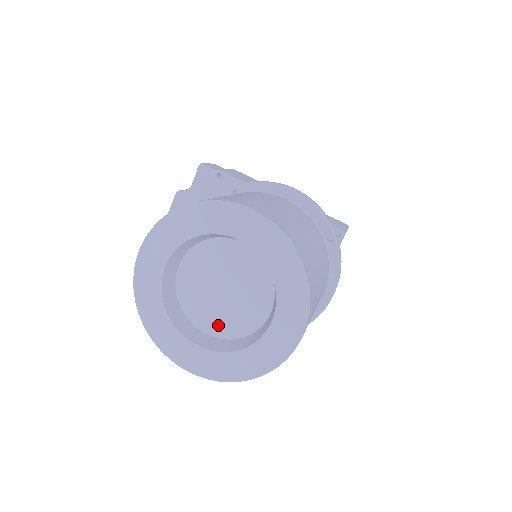
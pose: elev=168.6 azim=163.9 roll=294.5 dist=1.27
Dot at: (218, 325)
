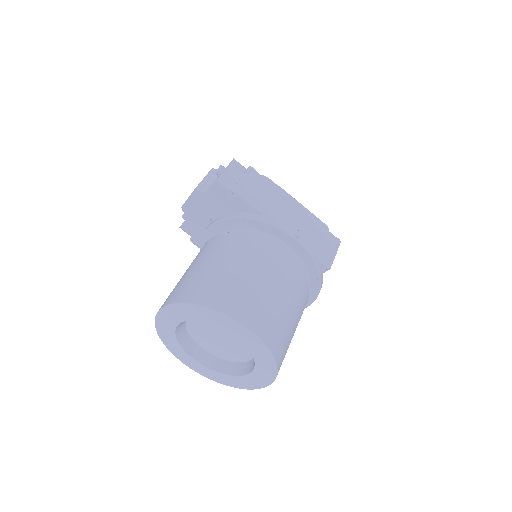
Dot at: (214, 350)
